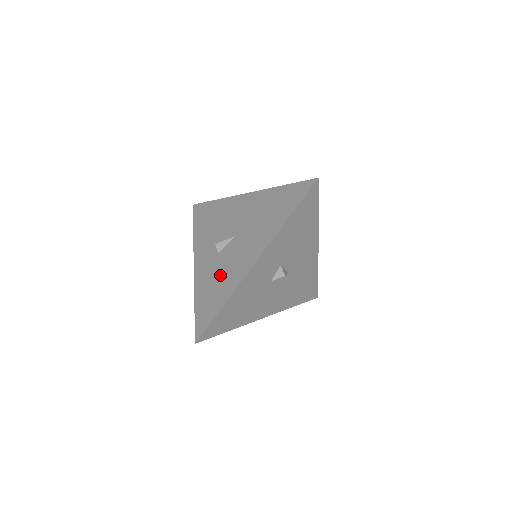
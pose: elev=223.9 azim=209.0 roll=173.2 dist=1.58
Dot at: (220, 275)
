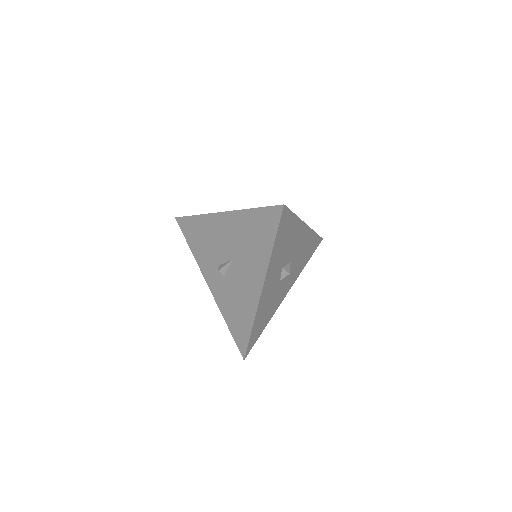
Dot at: (236, 299)
